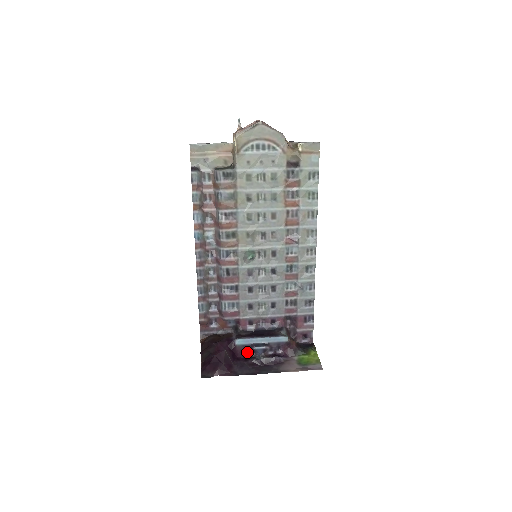
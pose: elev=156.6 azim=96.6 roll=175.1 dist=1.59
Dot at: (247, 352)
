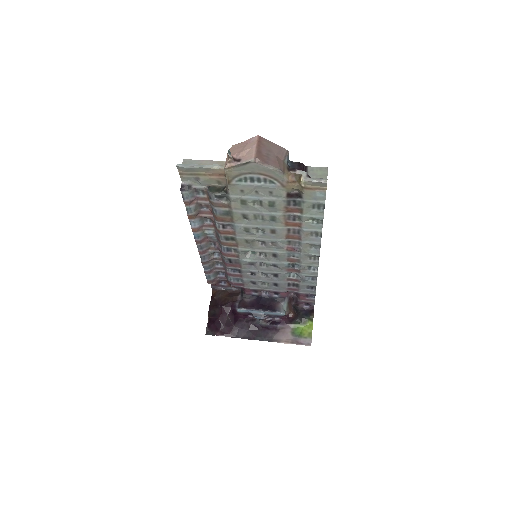
Dot at: (249, 315)
